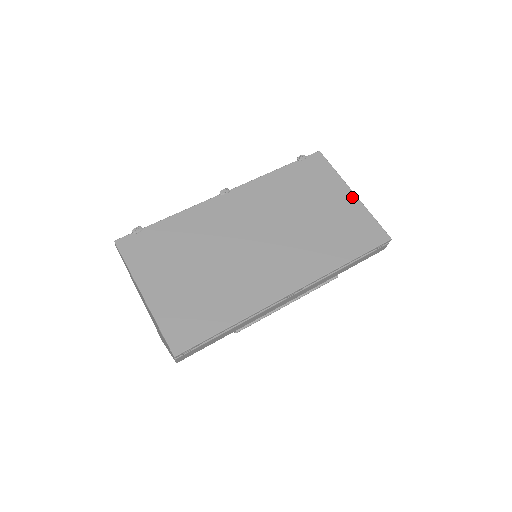
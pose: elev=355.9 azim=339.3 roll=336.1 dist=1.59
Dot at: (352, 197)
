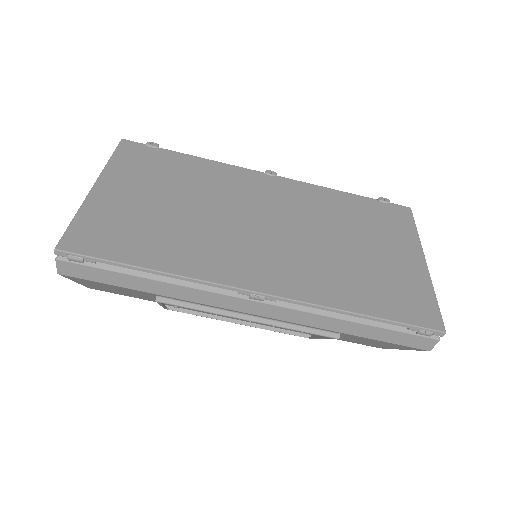
Dot at: (420, 263)
